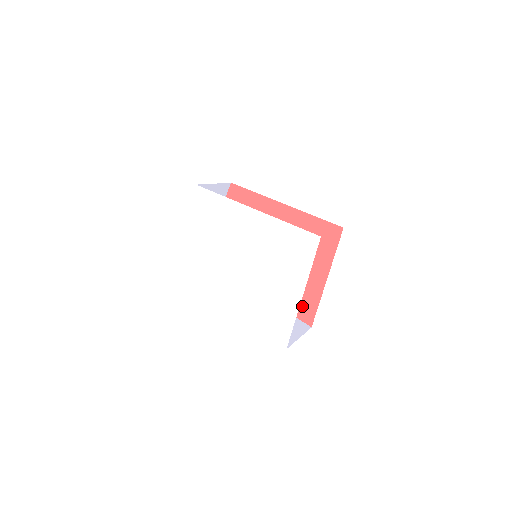
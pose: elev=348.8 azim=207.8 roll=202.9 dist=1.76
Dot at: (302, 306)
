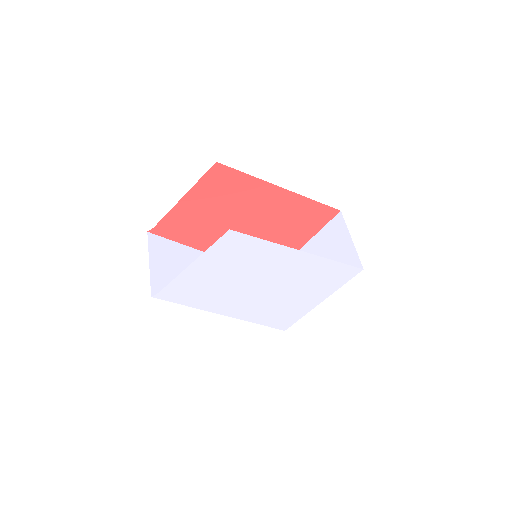
Dot at: occluded
